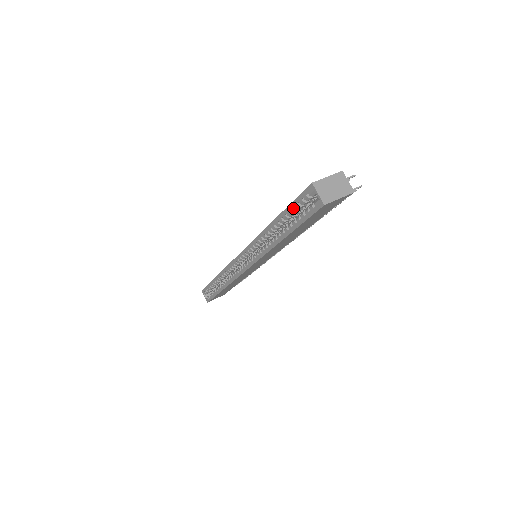
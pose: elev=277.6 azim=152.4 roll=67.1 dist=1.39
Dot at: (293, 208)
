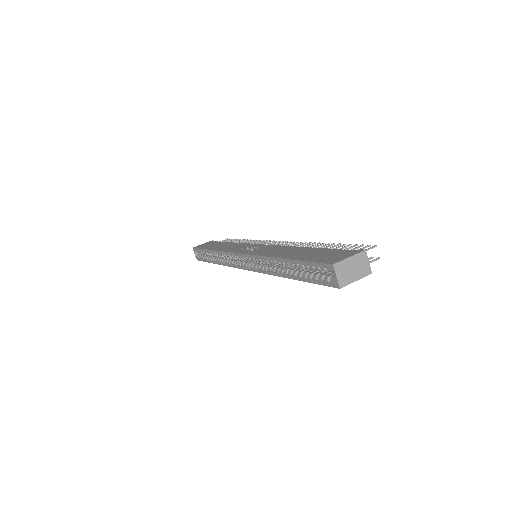
Dot at: (307, 266)
